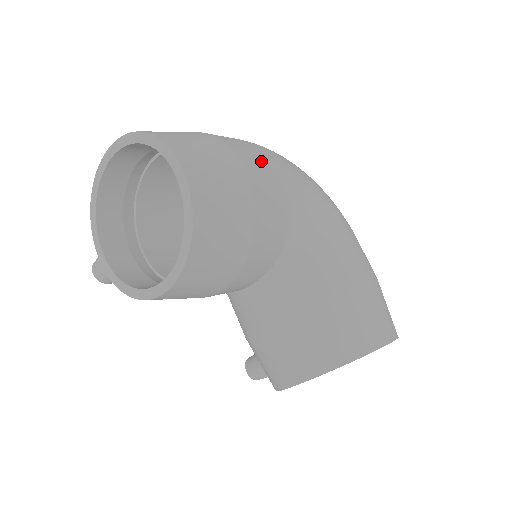
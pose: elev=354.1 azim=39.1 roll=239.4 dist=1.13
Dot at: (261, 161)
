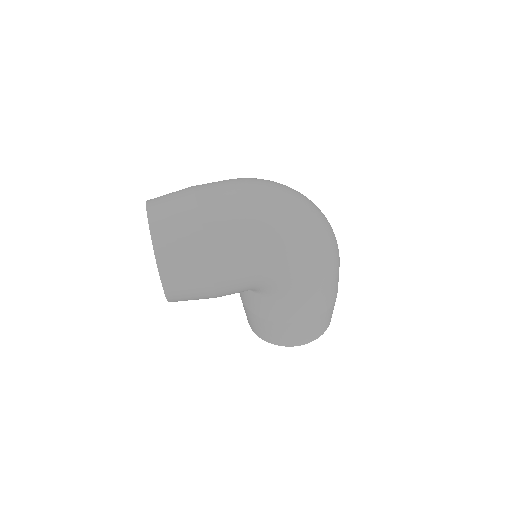
Dot at: (237, 265)
